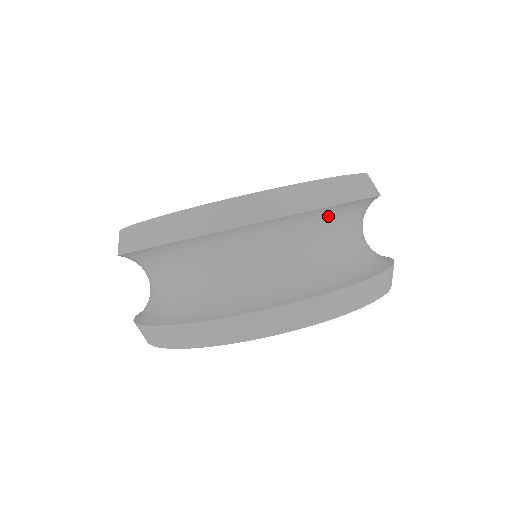
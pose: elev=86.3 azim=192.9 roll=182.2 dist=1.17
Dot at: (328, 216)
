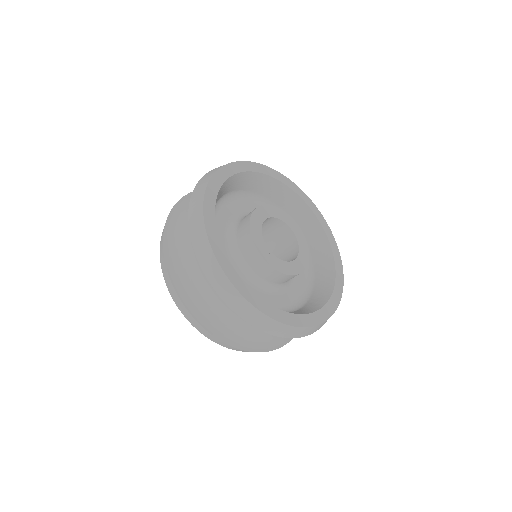
Dot at: occluded
